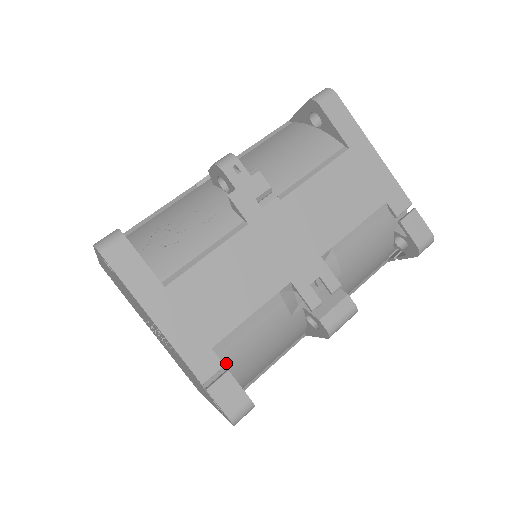
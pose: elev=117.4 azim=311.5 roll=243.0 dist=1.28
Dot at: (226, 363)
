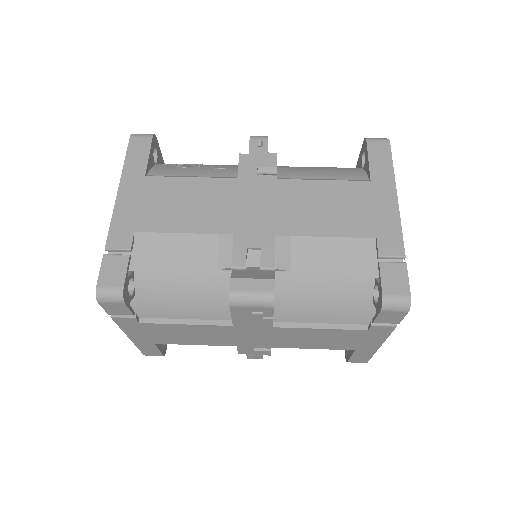
Dot at: (137, 257)
